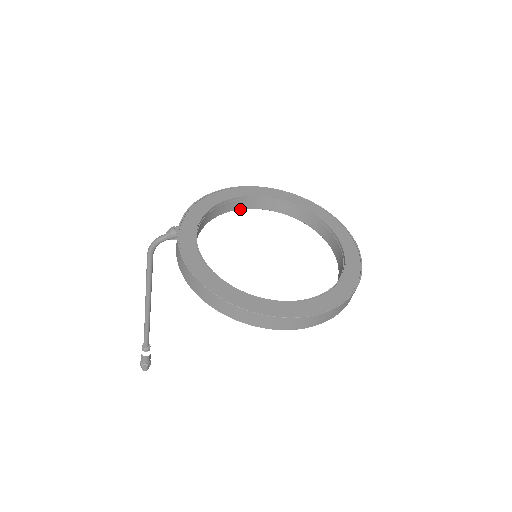
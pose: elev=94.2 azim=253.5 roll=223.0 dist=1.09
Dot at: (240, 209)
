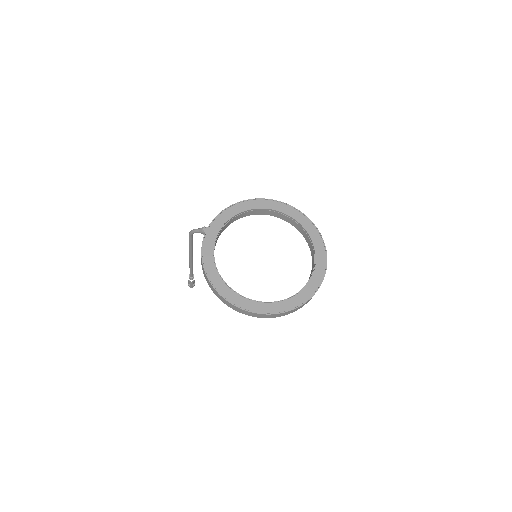
Dot at: (255, 214)
